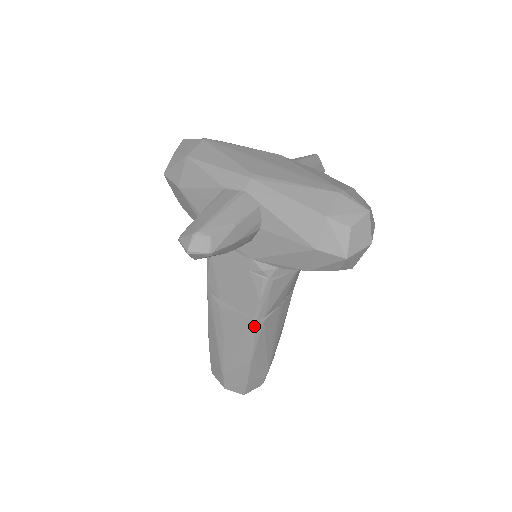
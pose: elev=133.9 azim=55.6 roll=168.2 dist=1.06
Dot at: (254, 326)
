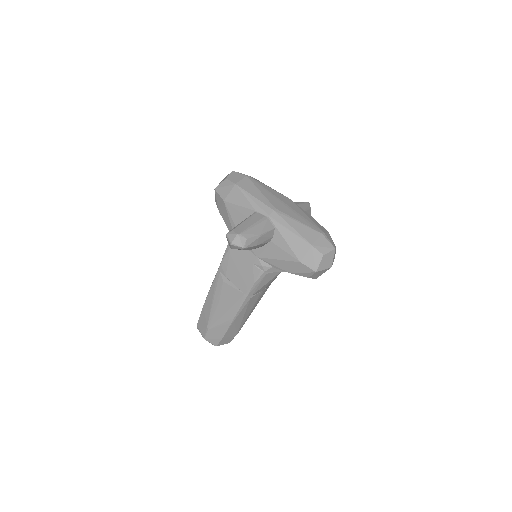
Dot at: (244, 299)
